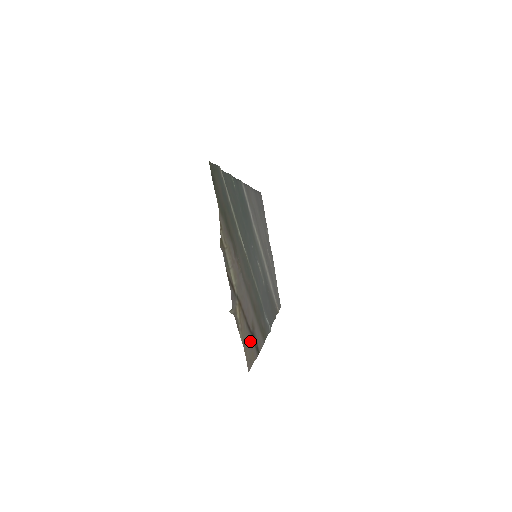
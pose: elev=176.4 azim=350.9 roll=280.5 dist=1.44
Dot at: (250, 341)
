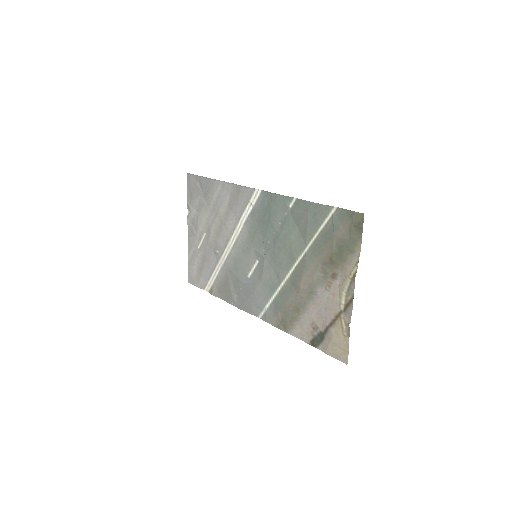
Dot at: (328, 340)
